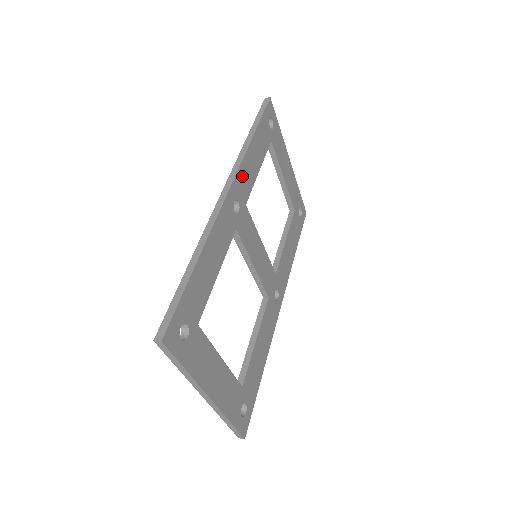
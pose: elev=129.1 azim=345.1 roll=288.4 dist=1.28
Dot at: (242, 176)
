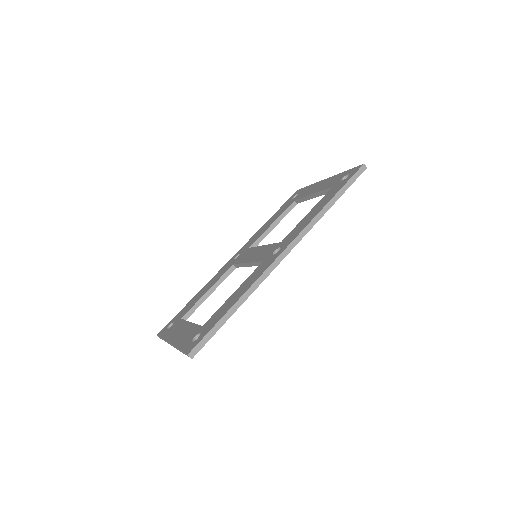
Dot at: occluded
